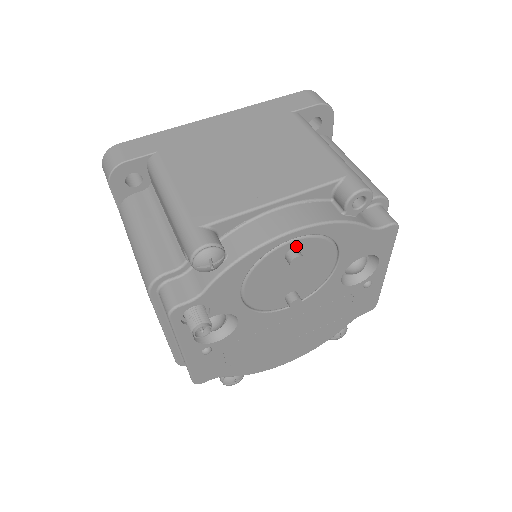
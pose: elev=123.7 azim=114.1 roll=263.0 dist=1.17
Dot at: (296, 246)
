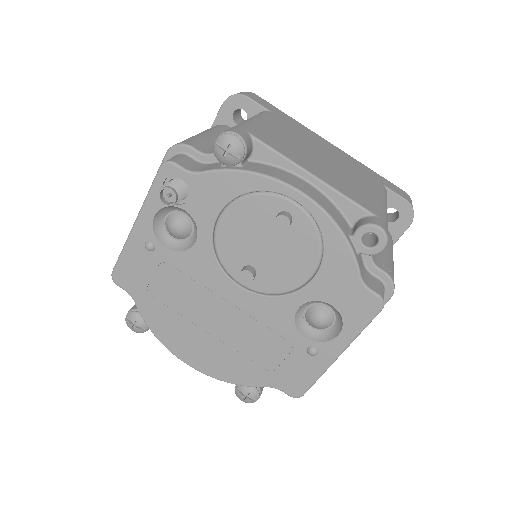
Dot at: (293, 214)
